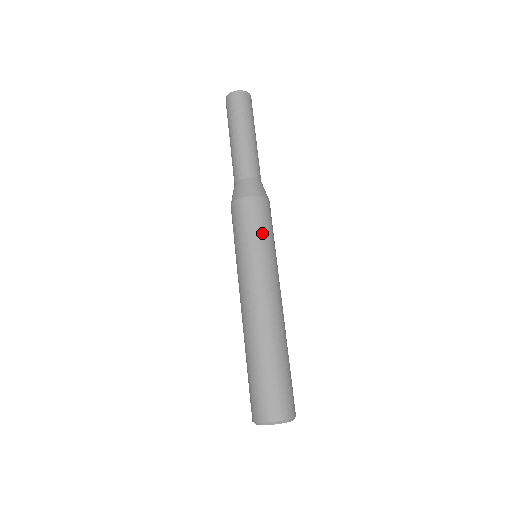
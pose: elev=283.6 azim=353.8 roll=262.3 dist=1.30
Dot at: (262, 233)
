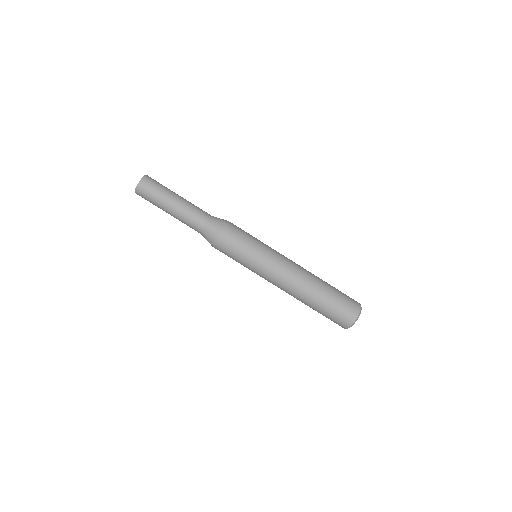
Dot at: (246, 248)
